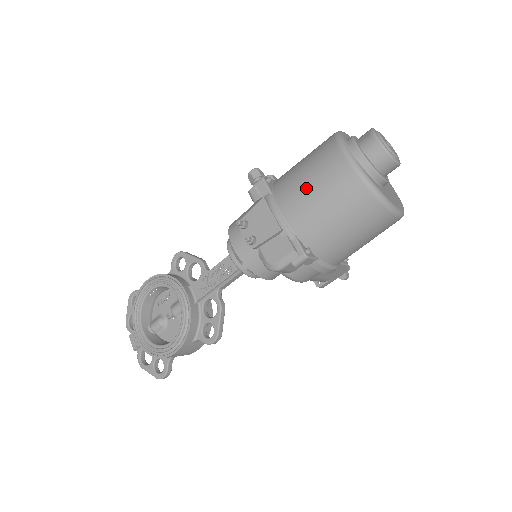
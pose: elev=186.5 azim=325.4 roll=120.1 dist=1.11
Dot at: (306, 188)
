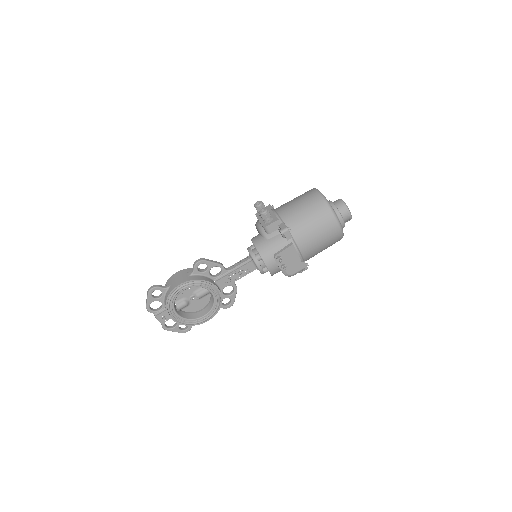
Dot at: (316, 239)
